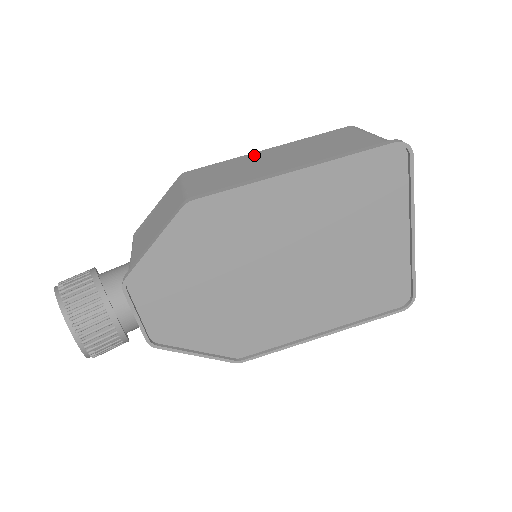
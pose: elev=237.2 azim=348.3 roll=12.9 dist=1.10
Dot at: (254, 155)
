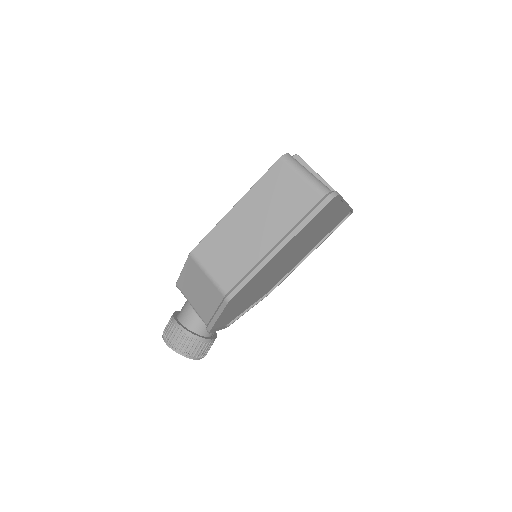
Dot at: (229, 220)
